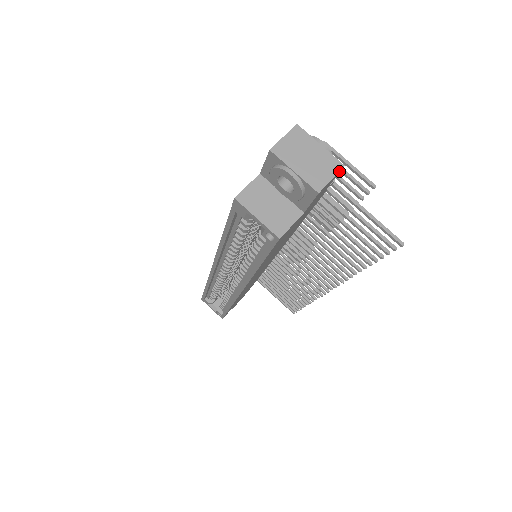
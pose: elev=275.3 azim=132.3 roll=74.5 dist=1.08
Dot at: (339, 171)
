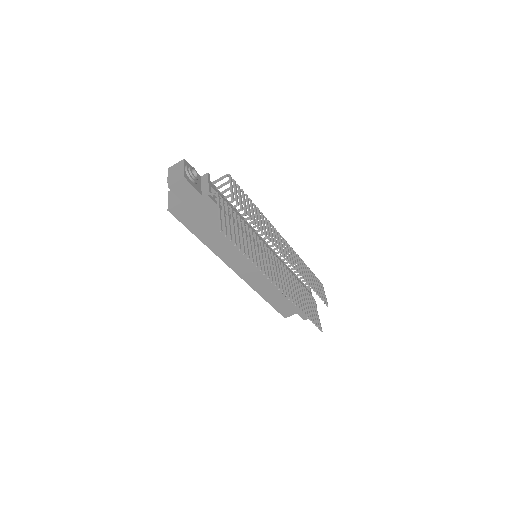
Dot at: (181, 179)
